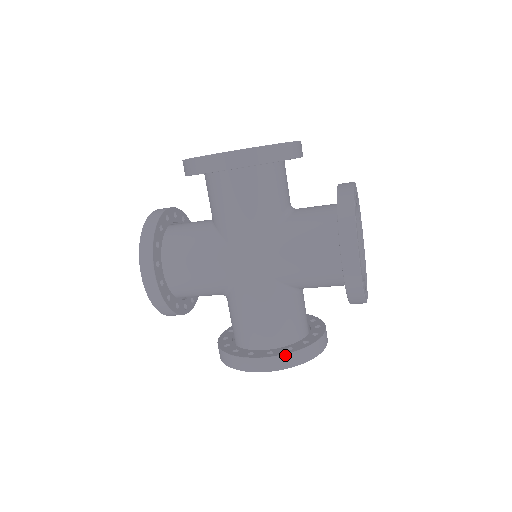
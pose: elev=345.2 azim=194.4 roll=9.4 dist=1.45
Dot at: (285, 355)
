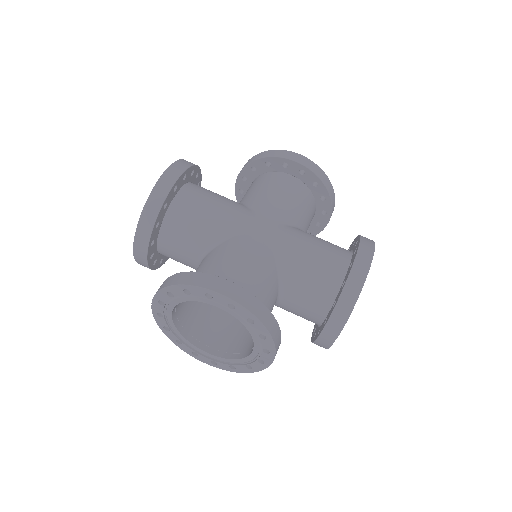
Dot at: (361, 238)
